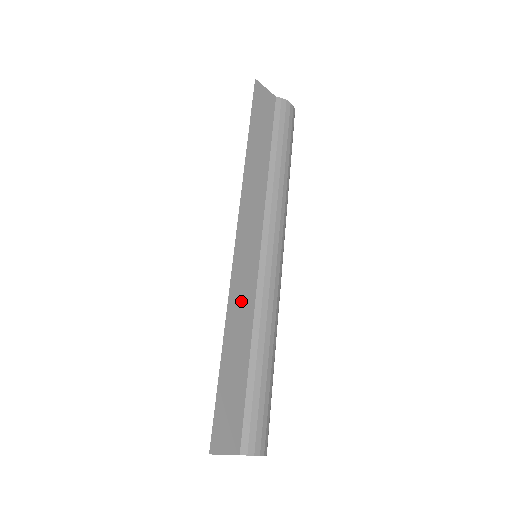
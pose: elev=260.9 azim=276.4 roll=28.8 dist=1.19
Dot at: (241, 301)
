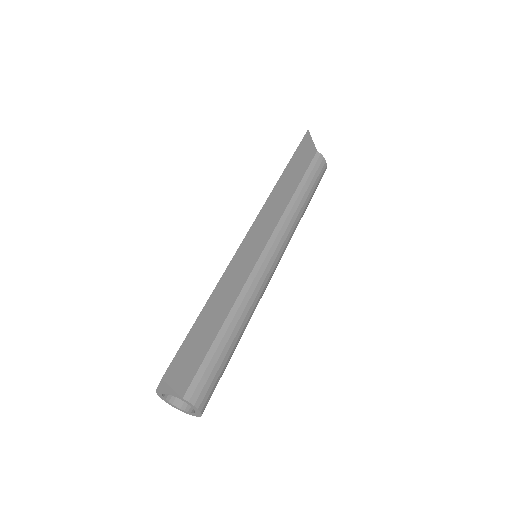
Dot at: (234, 277)
